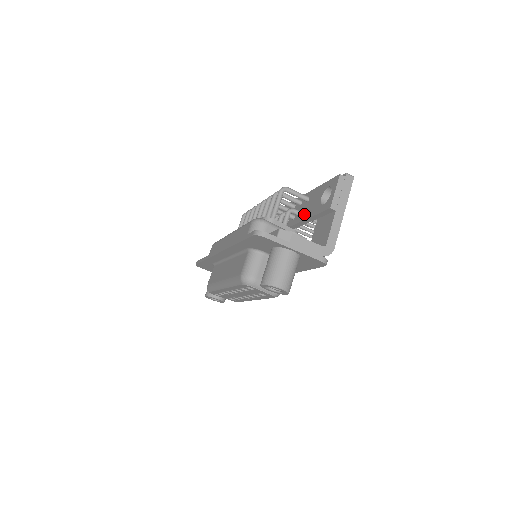
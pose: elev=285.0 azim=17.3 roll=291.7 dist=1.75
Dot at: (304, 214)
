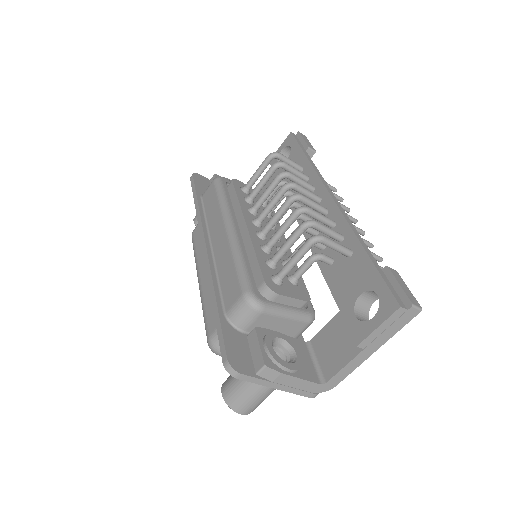
Dot at: (333, 274)
